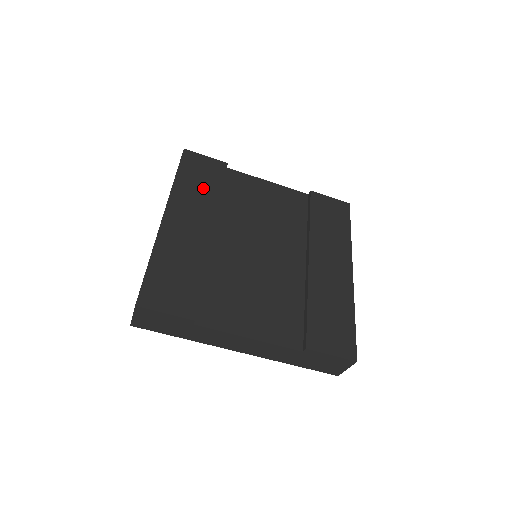
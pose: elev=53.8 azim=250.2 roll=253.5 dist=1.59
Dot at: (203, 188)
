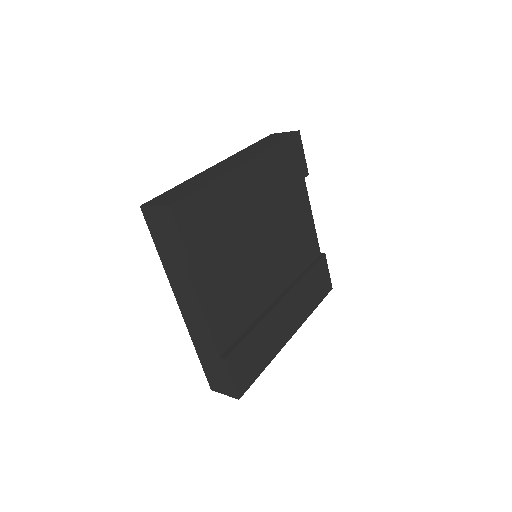
Dot at: (282, 173)
